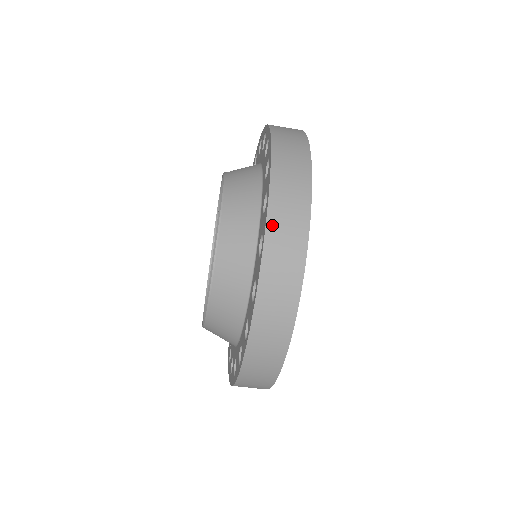
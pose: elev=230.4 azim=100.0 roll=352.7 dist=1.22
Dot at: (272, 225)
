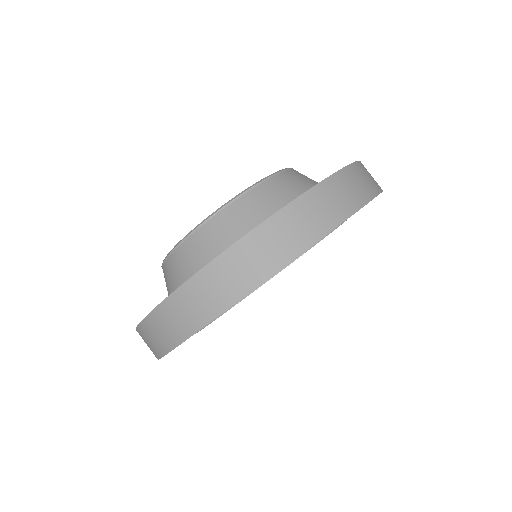
Dot at: occluded
